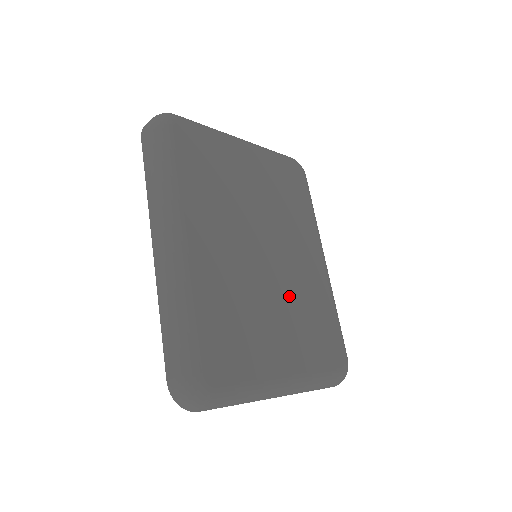
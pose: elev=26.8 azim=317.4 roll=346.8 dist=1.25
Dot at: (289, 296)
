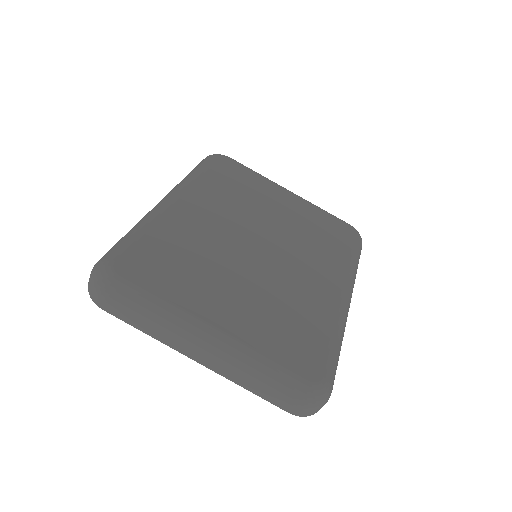
Dot at: (268, 284)
